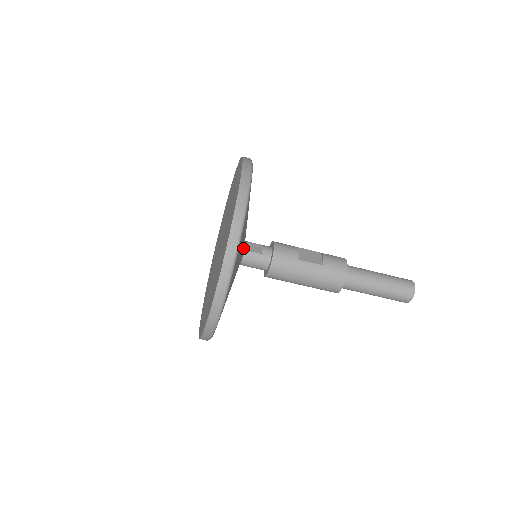
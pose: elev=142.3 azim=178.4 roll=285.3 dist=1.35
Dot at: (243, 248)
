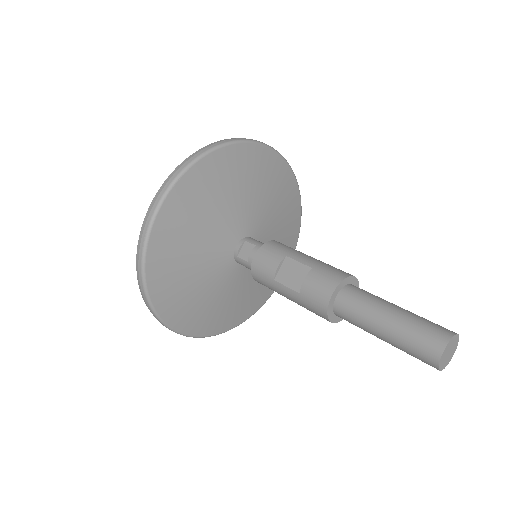
Dot at: (220, 260)
